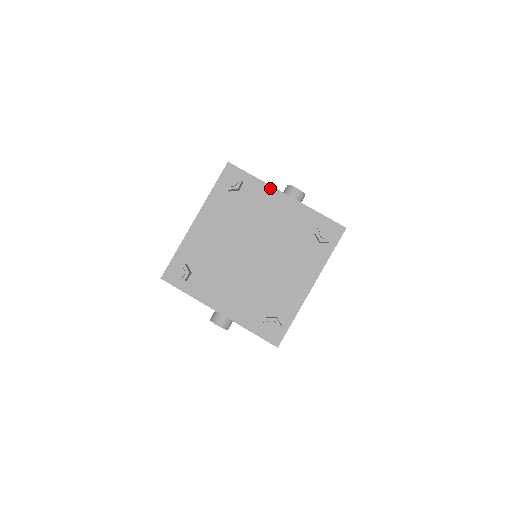
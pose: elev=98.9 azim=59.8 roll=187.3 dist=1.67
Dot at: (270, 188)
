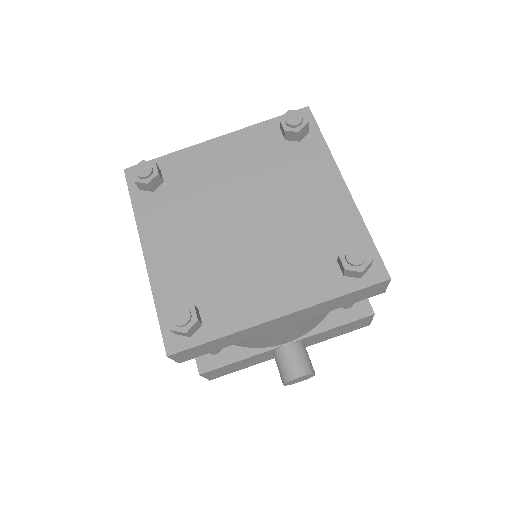
Dot at: (193, 148)
